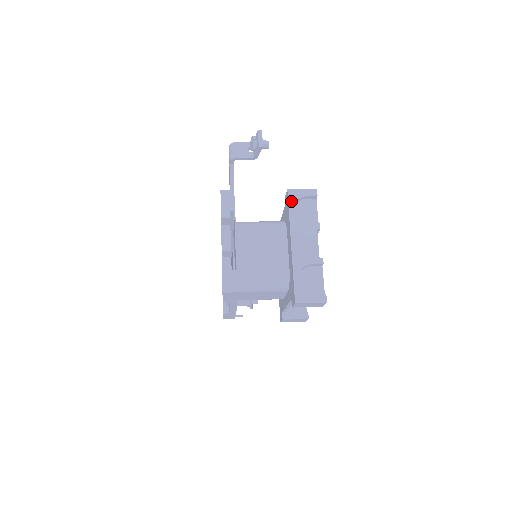
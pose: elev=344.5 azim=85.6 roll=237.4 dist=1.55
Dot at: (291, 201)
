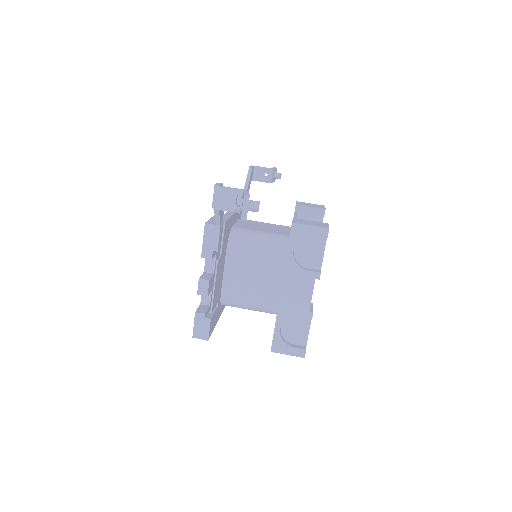
Dot at: (293, 239)
